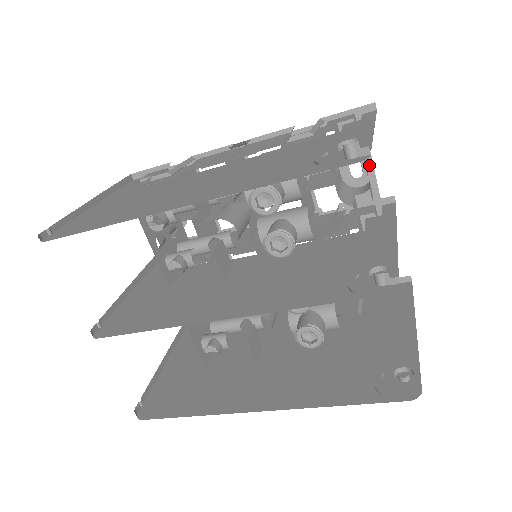
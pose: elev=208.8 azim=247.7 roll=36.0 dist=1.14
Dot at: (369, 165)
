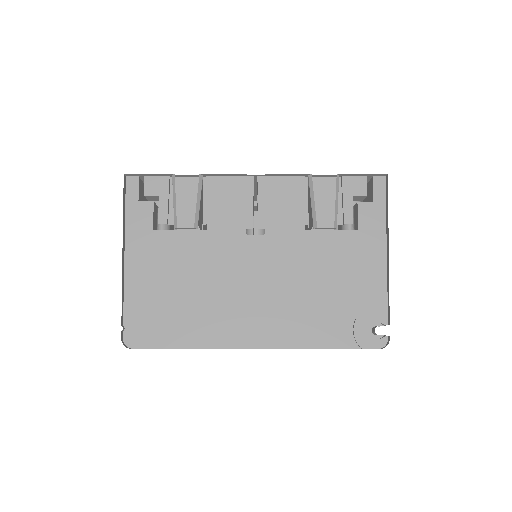
Dot at: occluded
